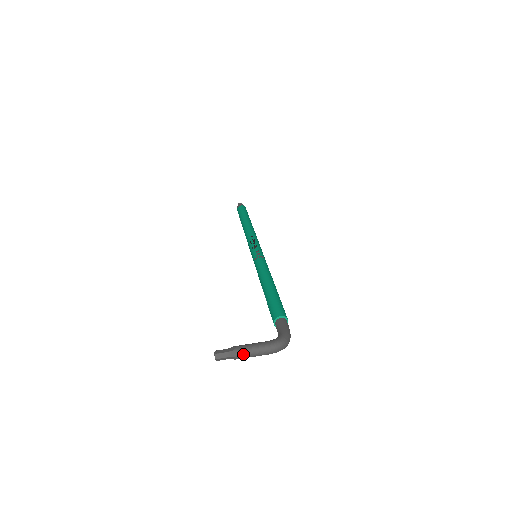
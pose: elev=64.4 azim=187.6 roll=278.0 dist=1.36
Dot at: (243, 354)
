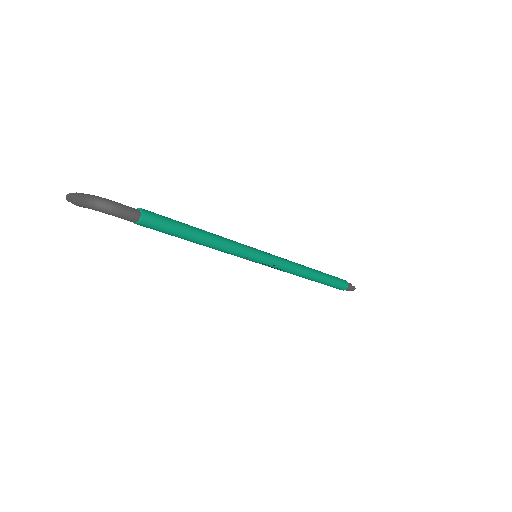
Dot at: (75, 196)
